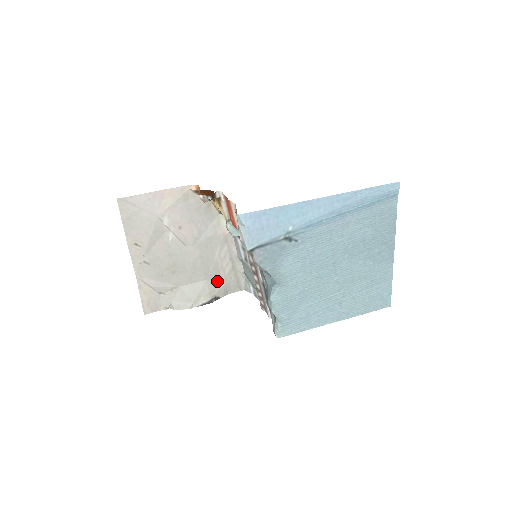
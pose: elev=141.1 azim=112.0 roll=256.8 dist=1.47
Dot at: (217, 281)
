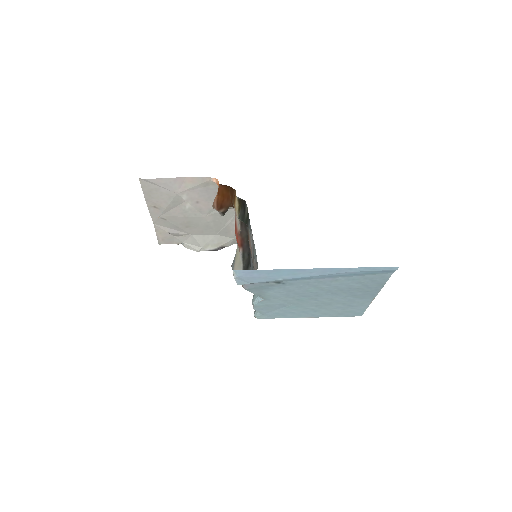
Dot at: (226, 236)
